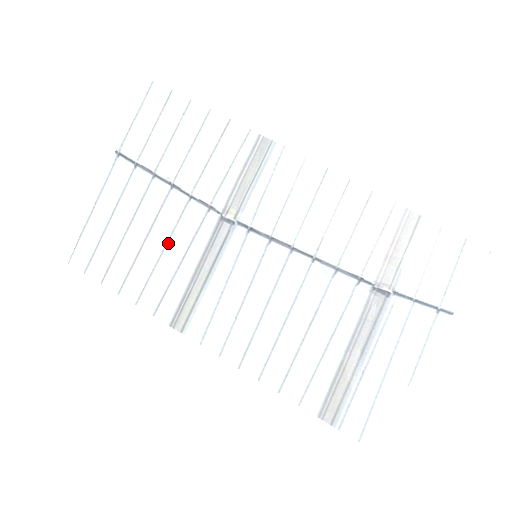
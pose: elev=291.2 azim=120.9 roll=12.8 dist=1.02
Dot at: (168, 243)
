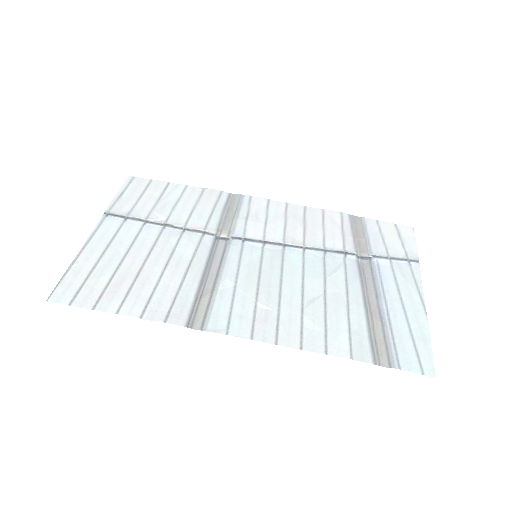
Dot at: (169, 262)
